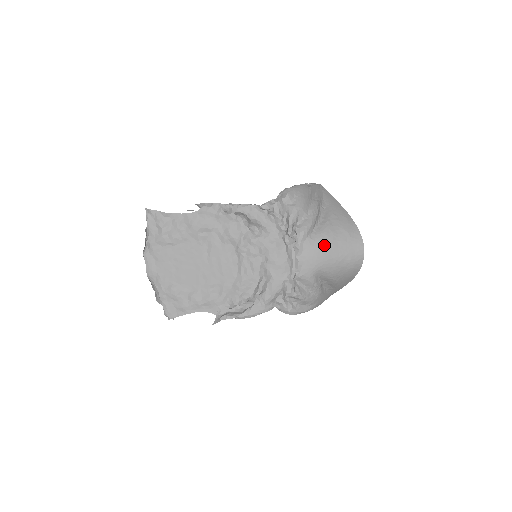
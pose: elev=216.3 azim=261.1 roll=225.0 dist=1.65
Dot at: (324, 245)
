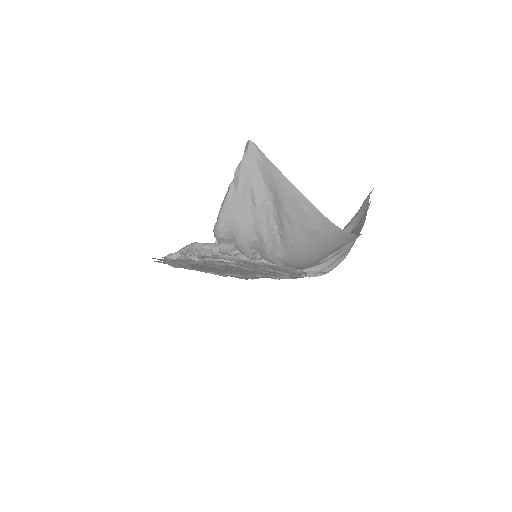
Dot at: (300, 255)
